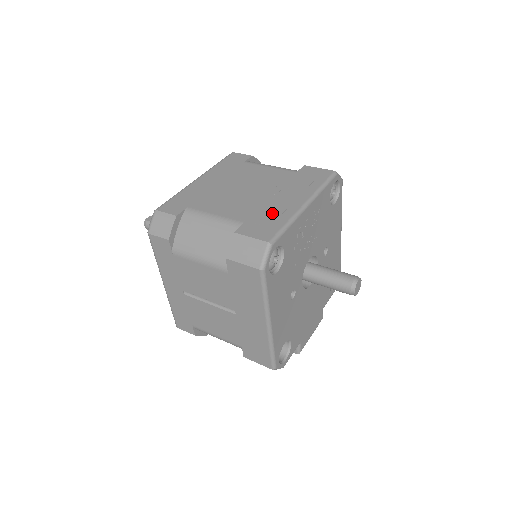
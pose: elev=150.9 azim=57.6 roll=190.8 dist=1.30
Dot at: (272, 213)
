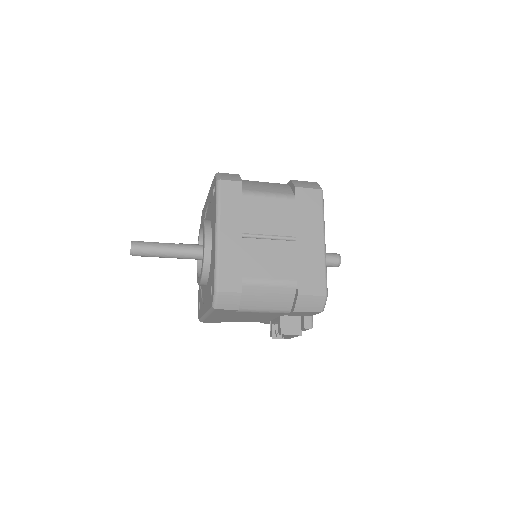
Dot at: occluded
